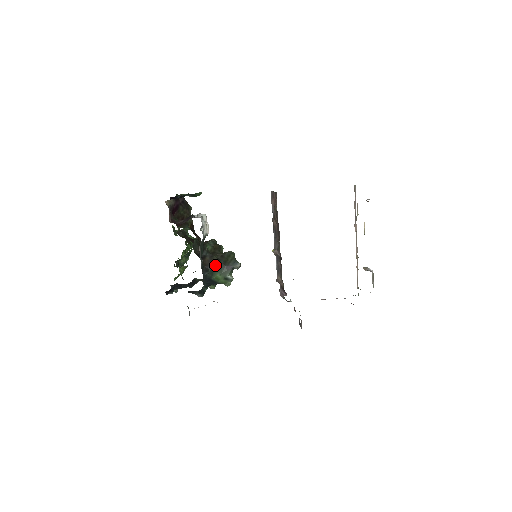
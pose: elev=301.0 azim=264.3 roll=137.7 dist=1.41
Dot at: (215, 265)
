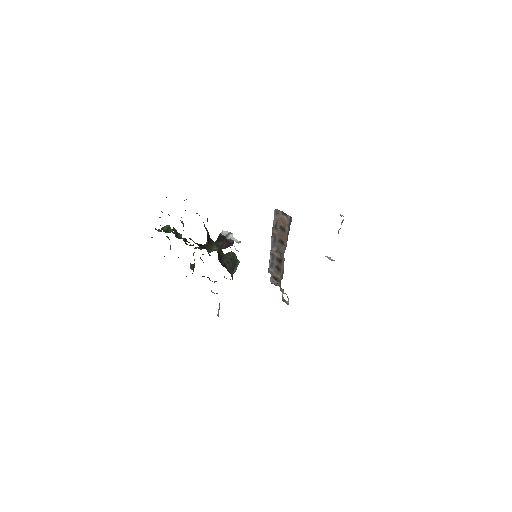
Dot at: (232, 270)
